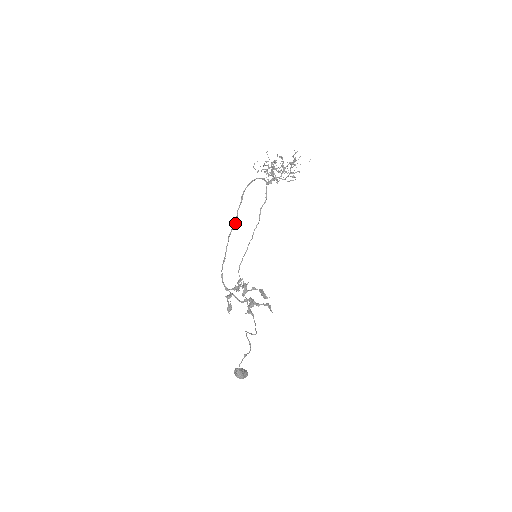
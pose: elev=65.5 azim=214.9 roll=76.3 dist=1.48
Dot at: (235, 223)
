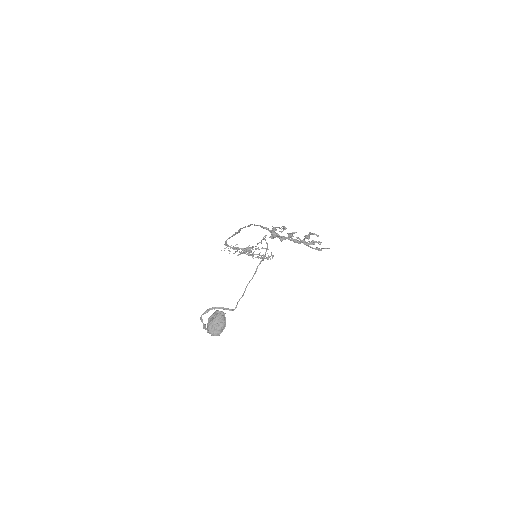
Dot at: (239, 232)
